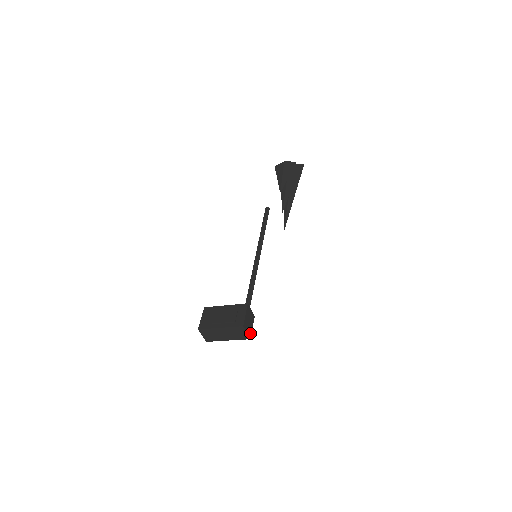
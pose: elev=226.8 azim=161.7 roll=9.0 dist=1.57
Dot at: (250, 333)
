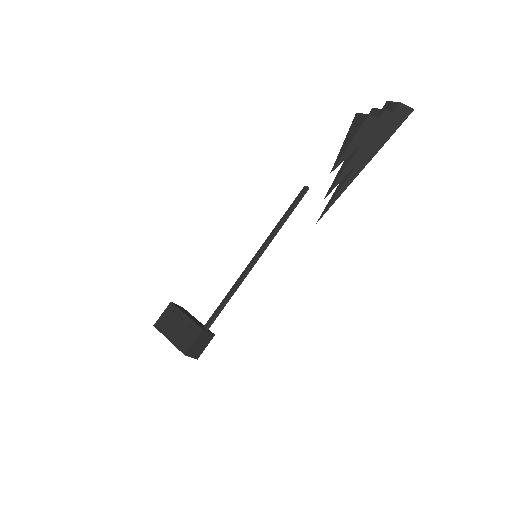
Dot at: (199, 354)
